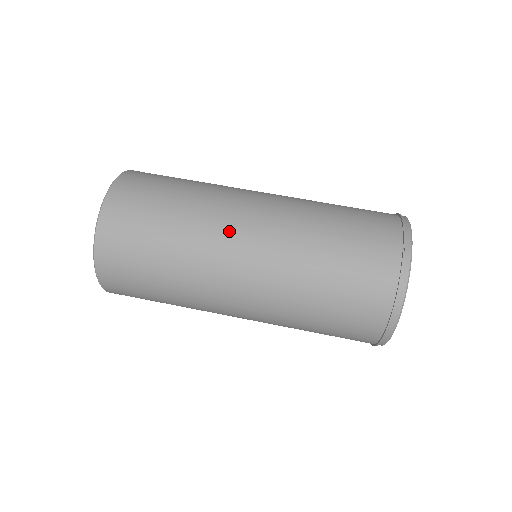
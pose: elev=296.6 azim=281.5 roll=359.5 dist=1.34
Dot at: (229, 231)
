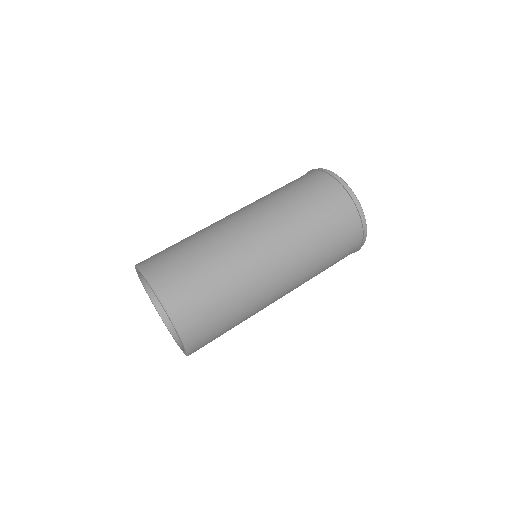
Dot at: (249, 246)
